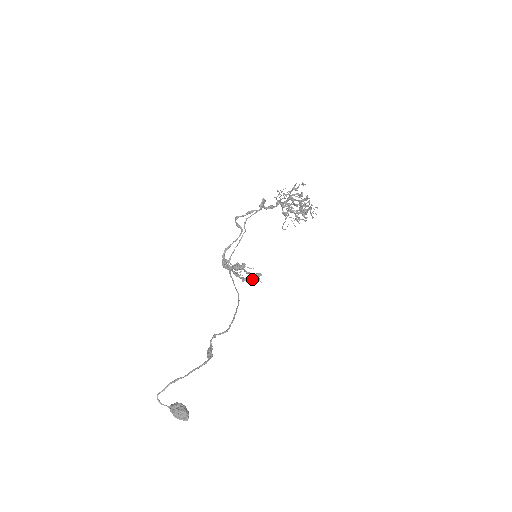
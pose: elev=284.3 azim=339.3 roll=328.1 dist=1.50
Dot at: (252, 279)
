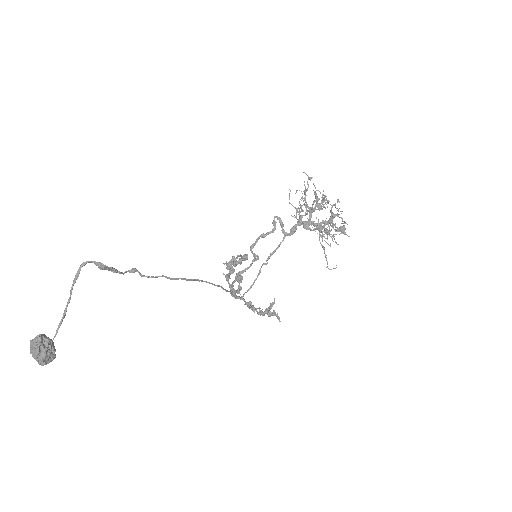
Dot at: (269, 306)
